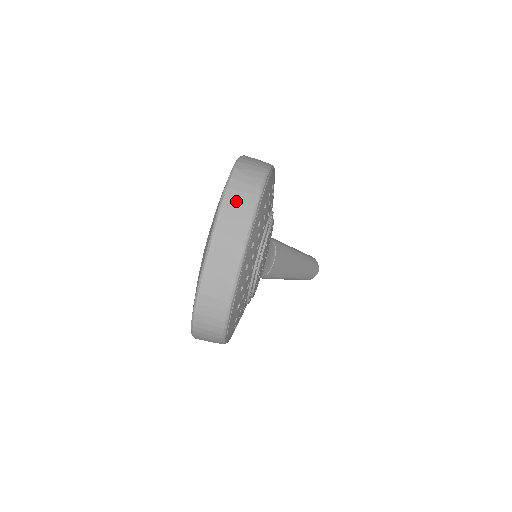
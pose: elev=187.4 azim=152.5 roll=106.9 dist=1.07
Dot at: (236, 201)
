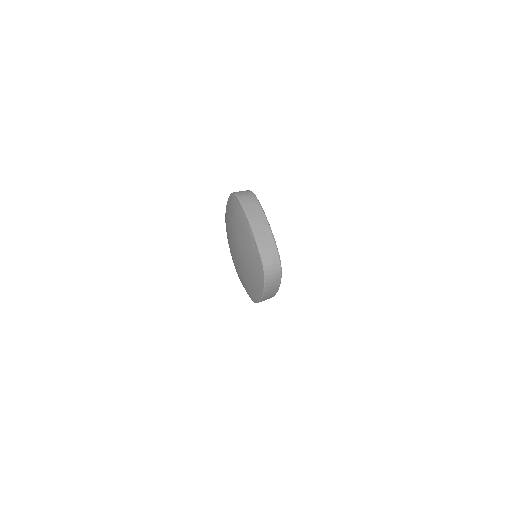
Dot at: (249, 203)
